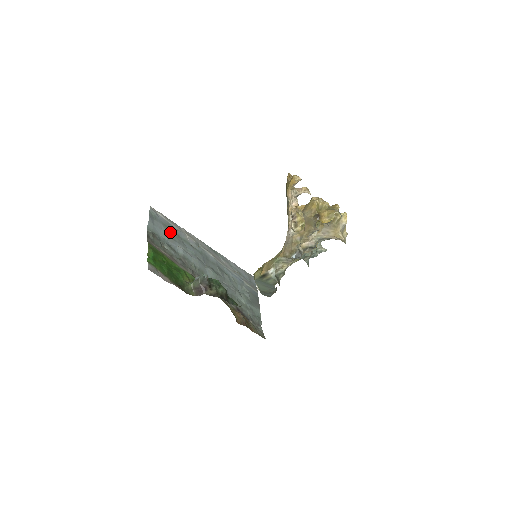
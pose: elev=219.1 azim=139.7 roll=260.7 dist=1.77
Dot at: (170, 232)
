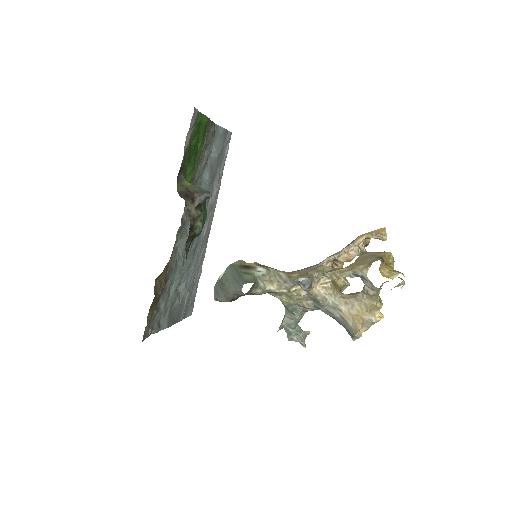
Dot at: (217, 162)
